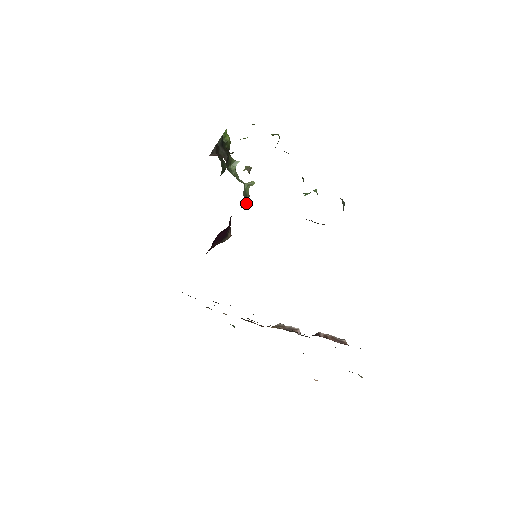
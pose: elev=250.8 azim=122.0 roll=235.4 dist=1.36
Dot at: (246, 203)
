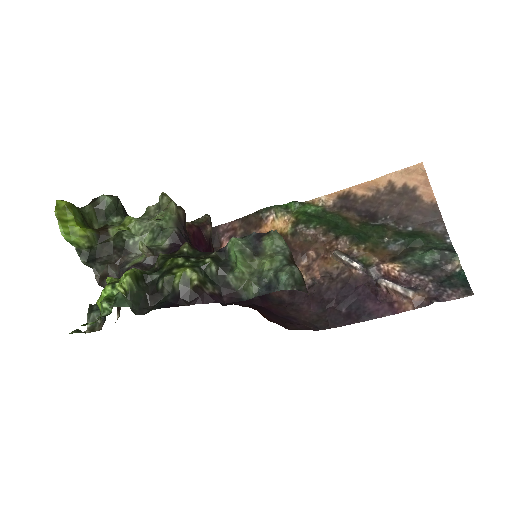
Dot at: (181, 213)
